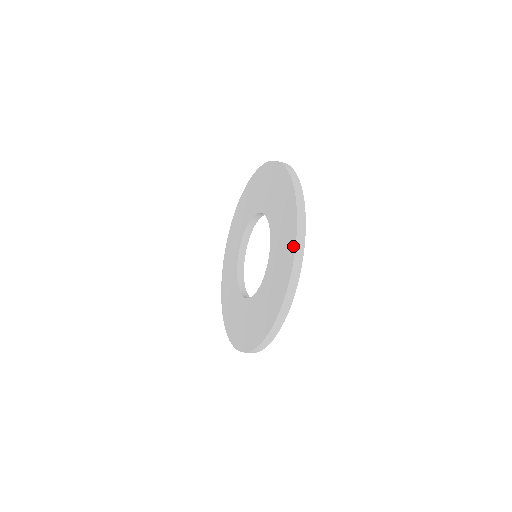
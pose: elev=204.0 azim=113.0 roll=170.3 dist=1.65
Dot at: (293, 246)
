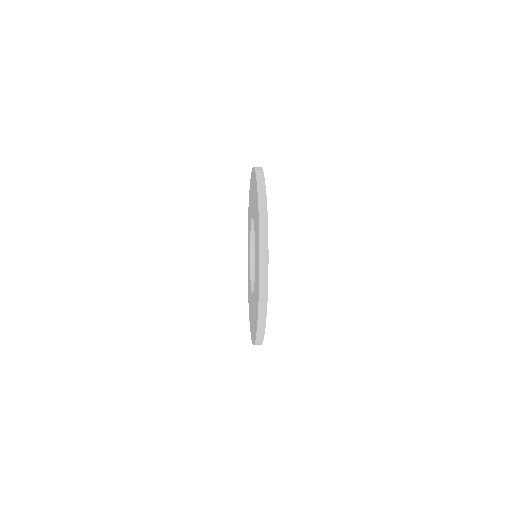
Dot at: occluded
